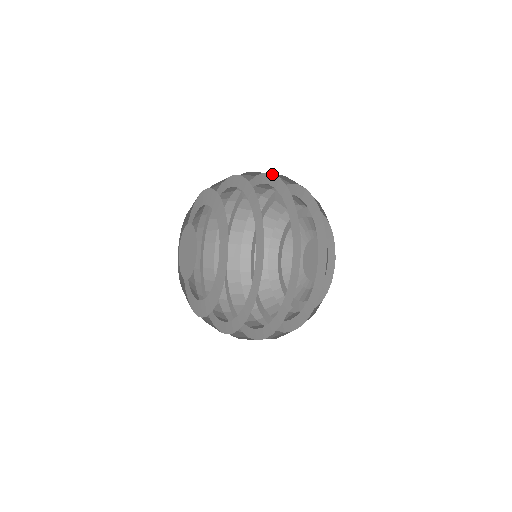
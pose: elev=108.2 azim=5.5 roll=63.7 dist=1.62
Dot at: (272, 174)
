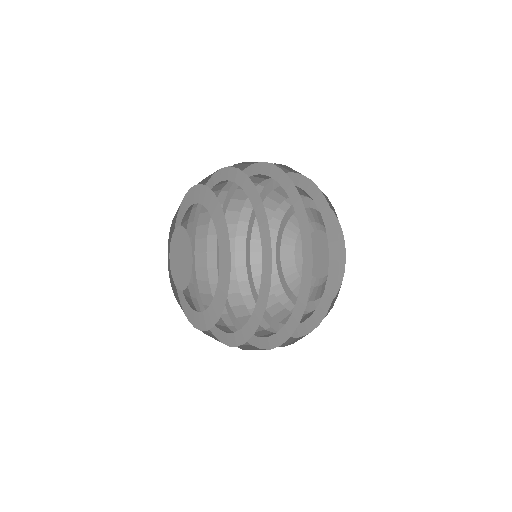
Dot at: (229, 190)
